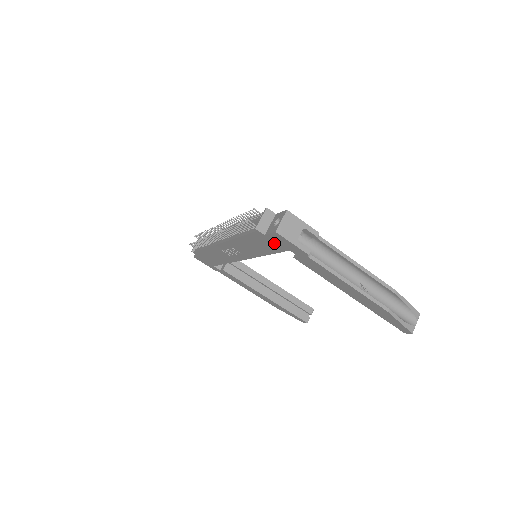
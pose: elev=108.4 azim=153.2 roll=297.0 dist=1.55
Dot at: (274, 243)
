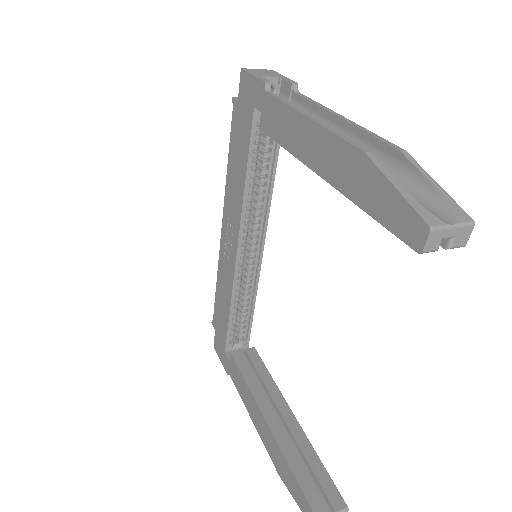
Dot at: (244, 113)
